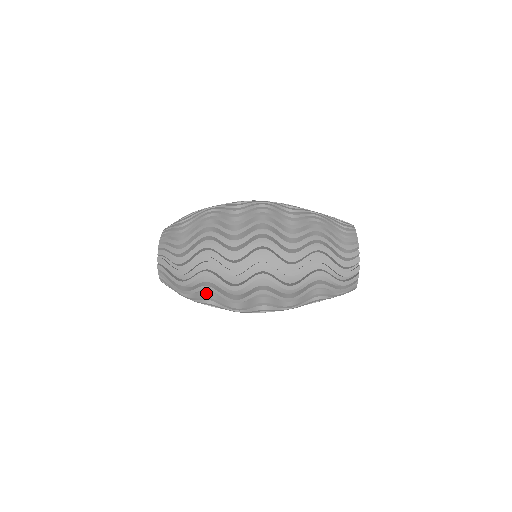
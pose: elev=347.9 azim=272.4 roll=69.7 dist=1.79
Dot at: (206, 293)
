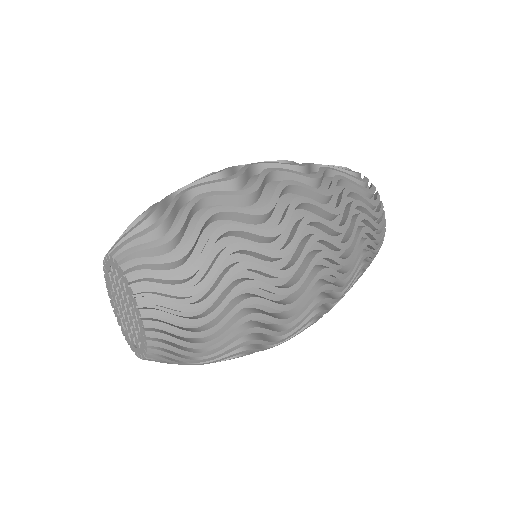
Dot at: occluded
